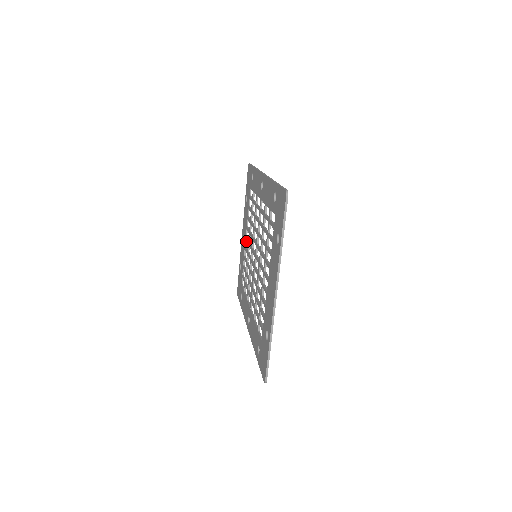
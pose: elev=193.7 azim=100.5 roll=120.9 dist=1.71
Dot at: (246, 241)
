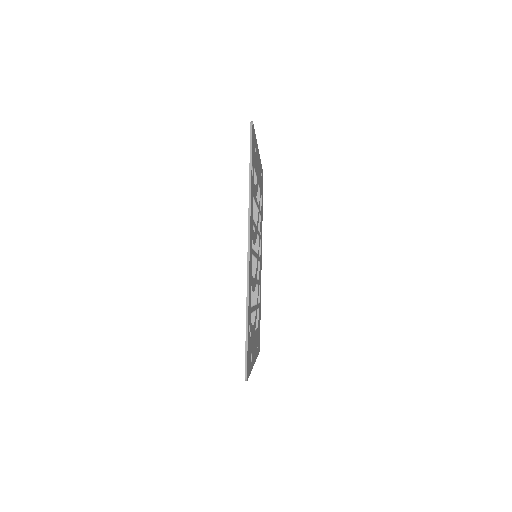
Dot at: (258, 183)
